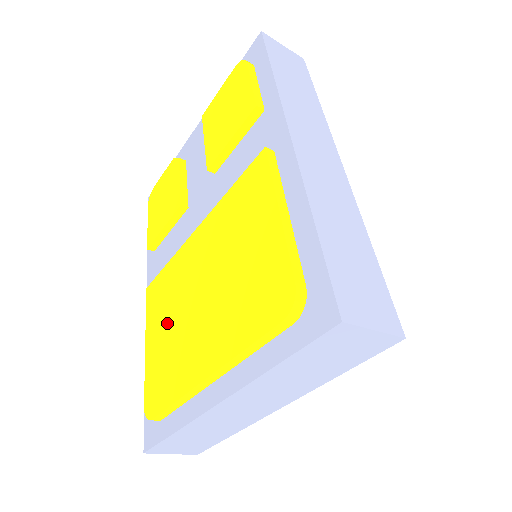
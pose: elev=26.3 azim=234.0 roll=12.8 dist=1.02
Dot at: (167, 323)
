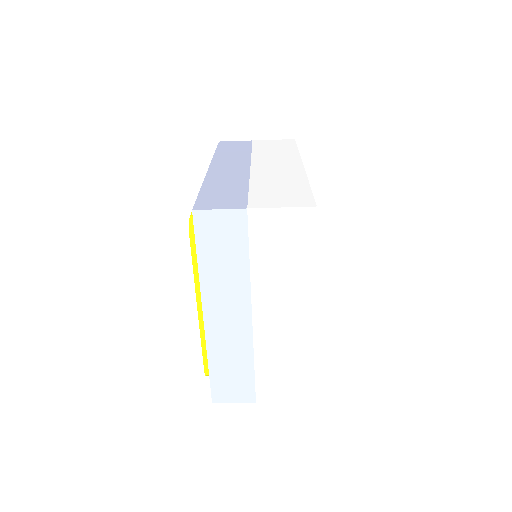
Dot at: occluded
